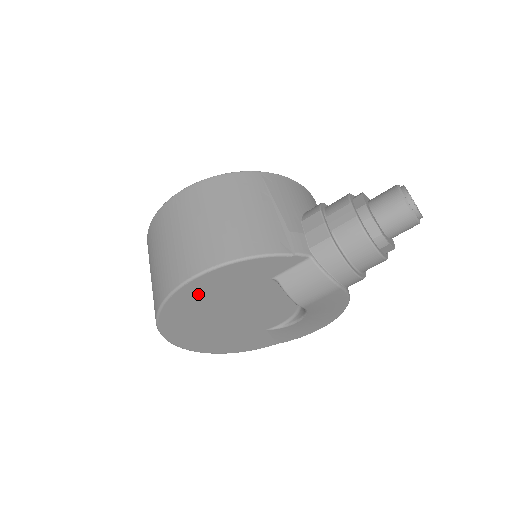
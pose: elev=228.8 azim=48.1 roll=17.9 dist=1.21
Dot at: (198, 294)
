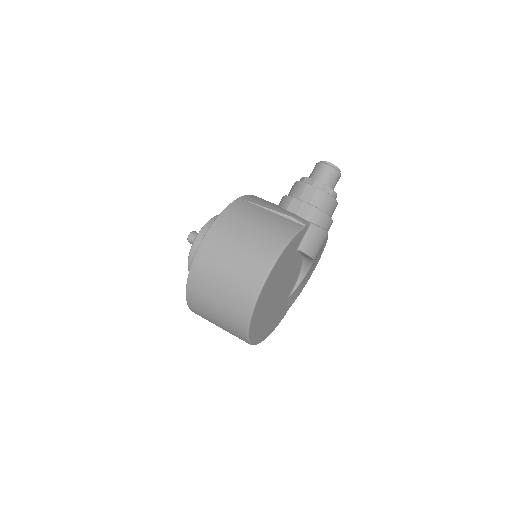
Dot at: (269, 285)
